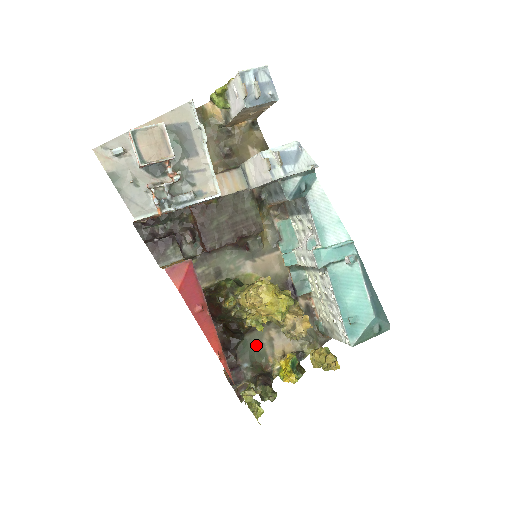
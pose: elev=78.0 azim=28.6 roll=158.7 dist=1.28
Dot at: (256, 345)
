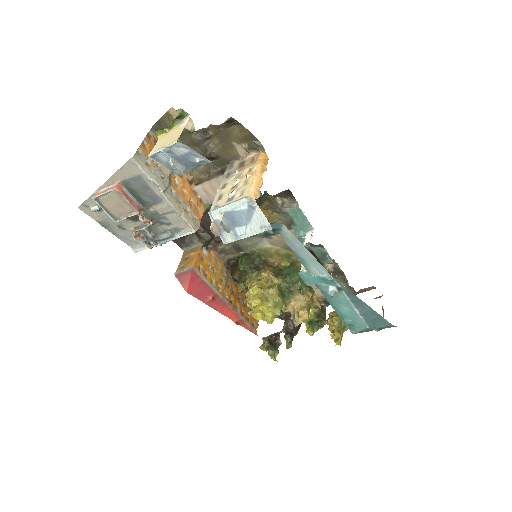
Dot at: occluded
